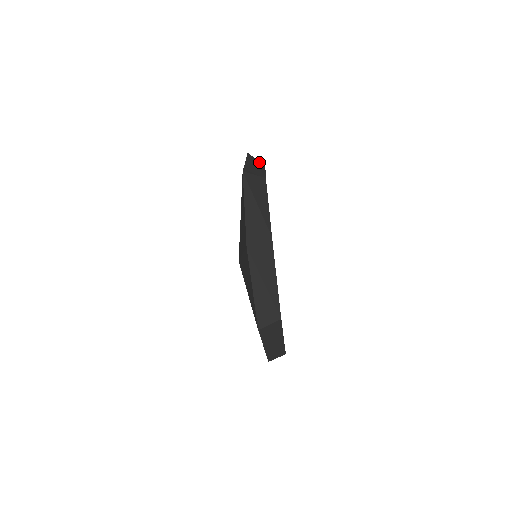
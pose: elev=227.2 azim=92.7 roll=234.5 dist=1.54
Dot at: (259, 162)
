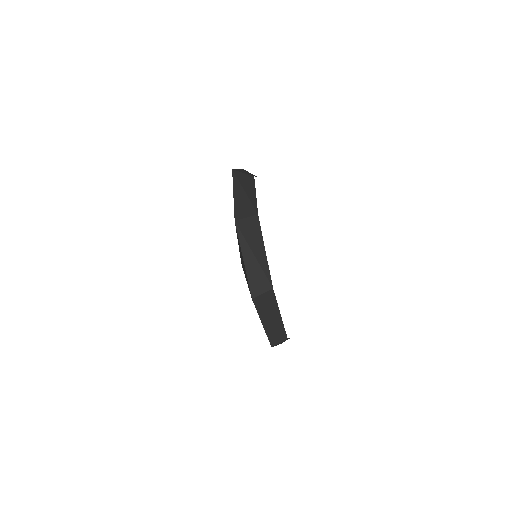
Dot at: occluded
